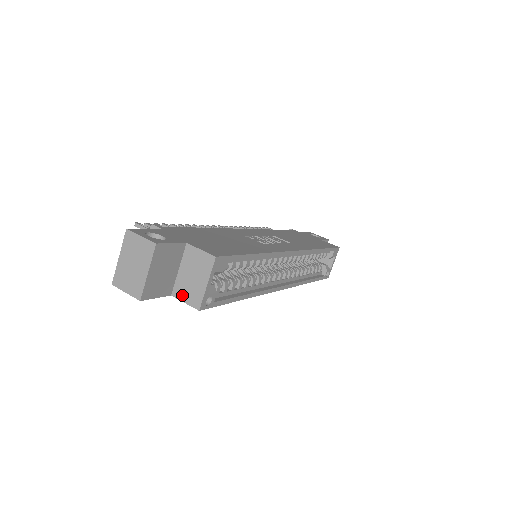
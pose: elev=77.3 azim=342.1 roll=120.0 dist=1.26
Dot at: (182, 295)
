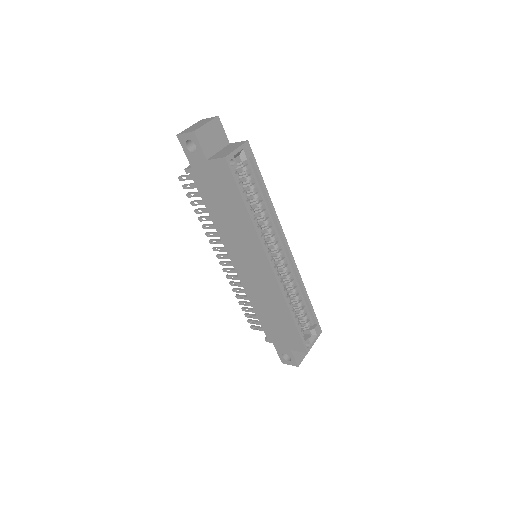
Dot at: (215, 157)
